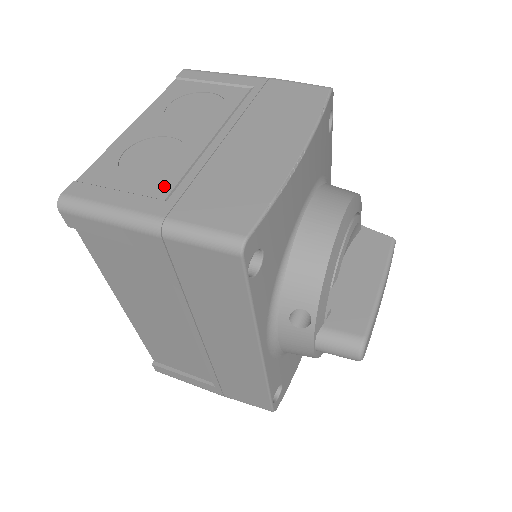
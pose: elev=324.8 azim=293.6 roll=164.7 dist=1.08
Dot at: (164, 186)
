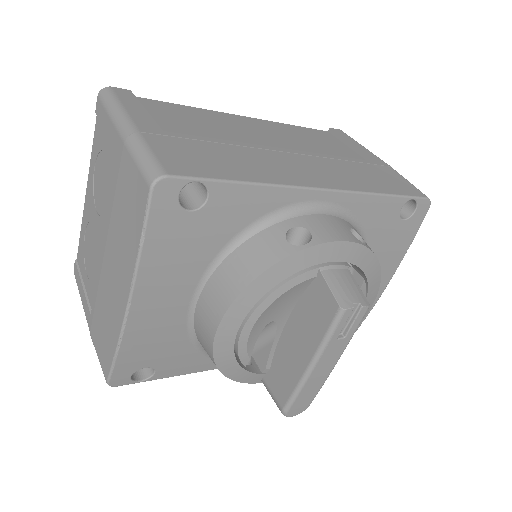
Dot at: (92, 294)
